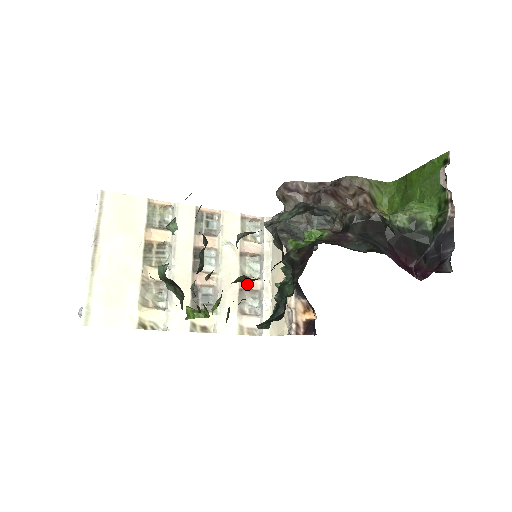
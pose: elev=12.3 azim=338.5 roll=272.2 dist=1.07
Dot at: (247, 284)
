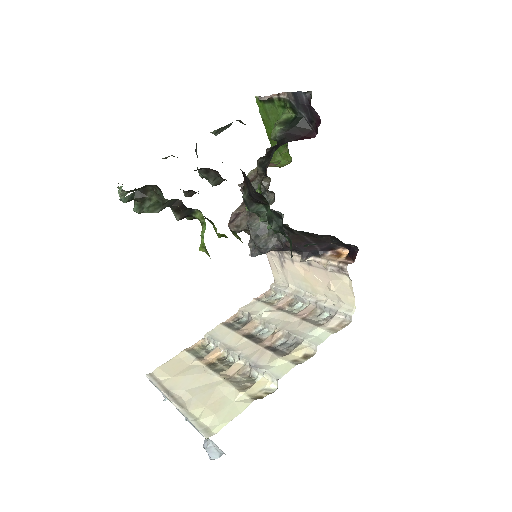
Dot at: (303, 313)
